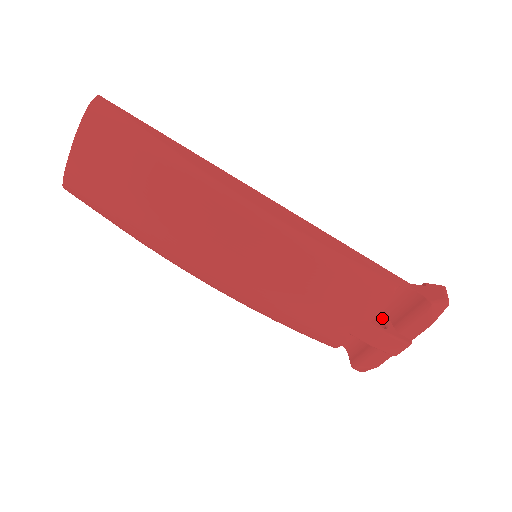
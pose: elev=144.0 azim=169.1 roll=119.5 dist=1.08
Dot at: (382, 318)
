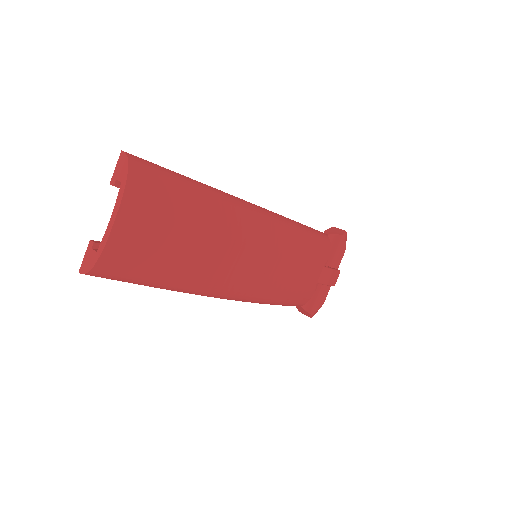
Dot at: occluded
